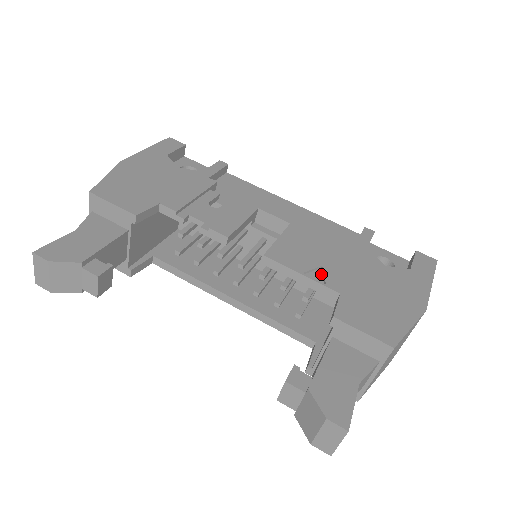
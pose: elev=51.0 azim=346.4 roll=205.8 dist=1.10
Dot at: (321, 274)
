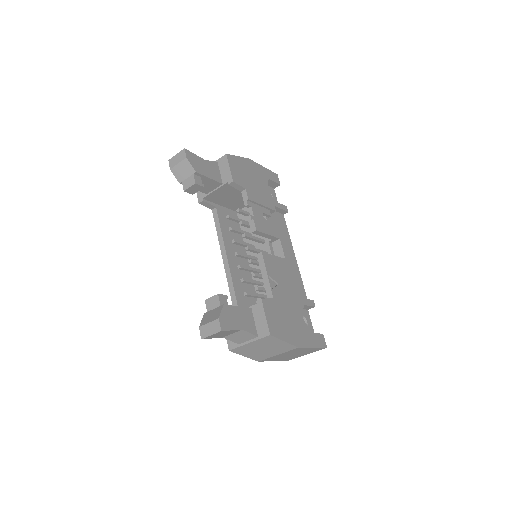
Dot at: (275, 286)
